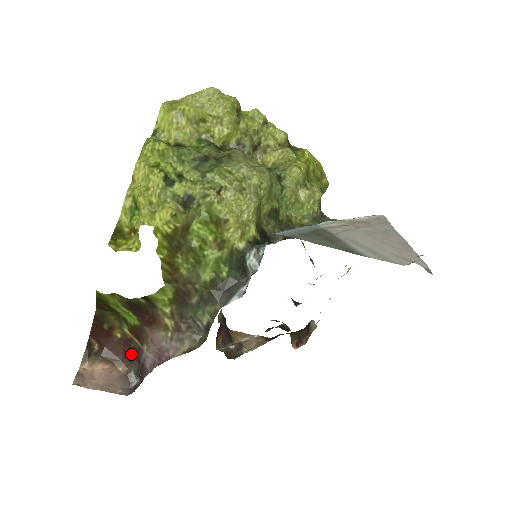
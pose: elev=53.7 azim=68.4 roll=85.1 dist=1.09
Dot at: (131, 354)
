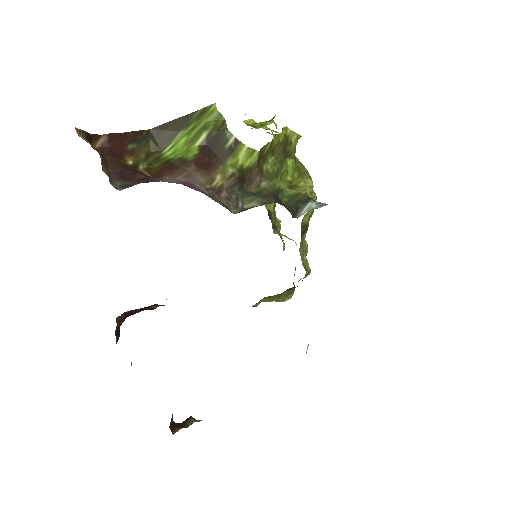
Dot at: (130, 177)
